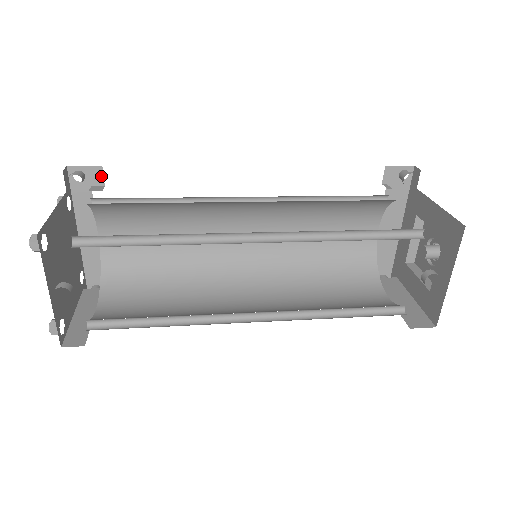
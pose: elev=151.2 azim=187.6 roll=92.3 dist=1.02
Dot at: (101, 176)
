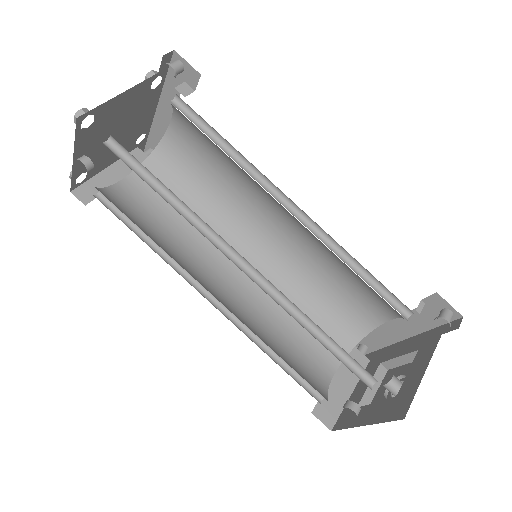
Dot at: (196, 81)
